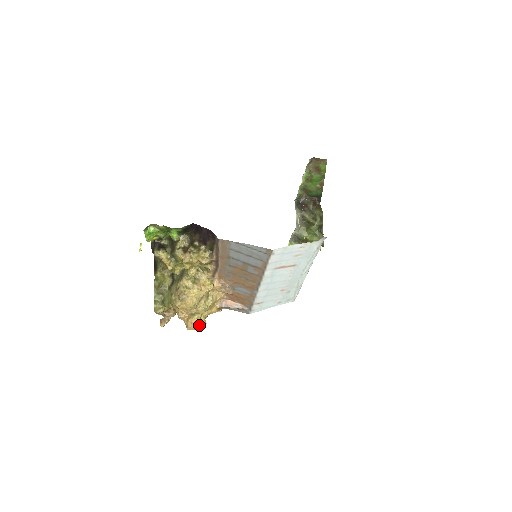
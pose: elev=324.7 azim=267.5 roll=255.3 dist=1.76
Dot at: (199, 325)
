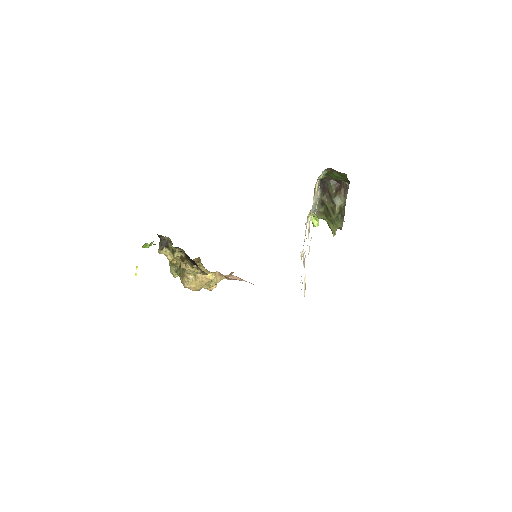
Dot at: (210, 289)
